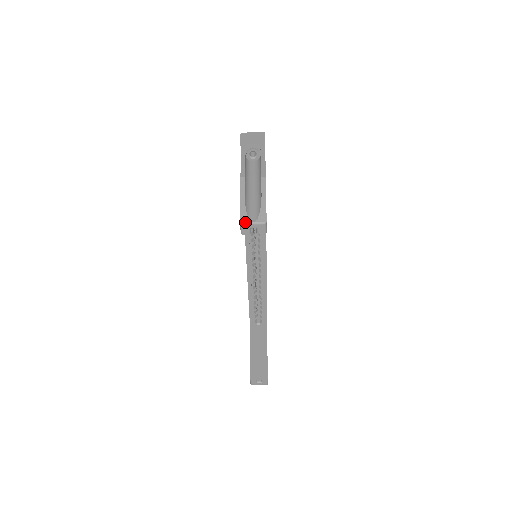
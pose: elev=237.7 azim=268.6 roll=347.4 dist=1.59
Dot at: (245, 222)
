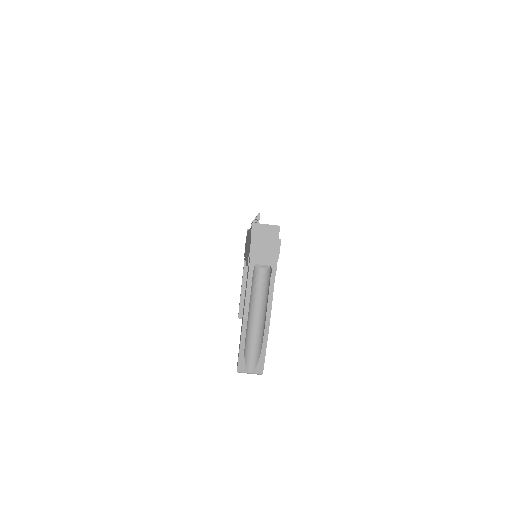
Dot at: (242, 372)
